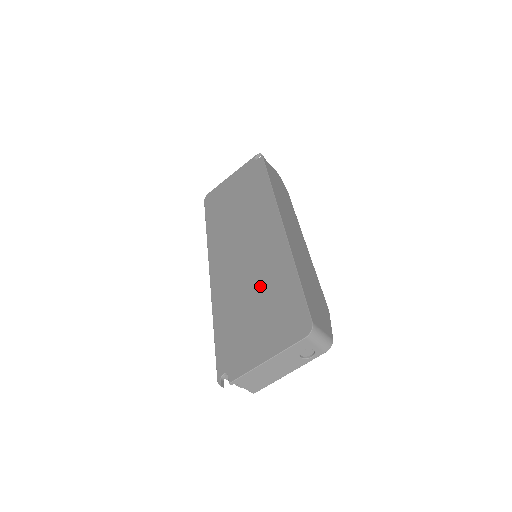
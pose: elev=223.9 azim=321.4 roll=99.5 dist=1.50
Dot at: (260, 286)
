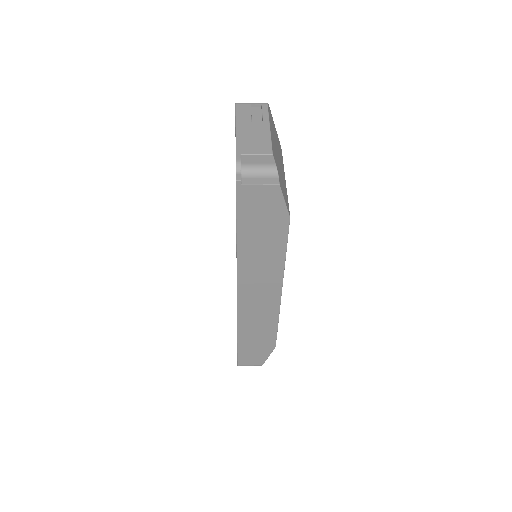
Dot at: occluded
